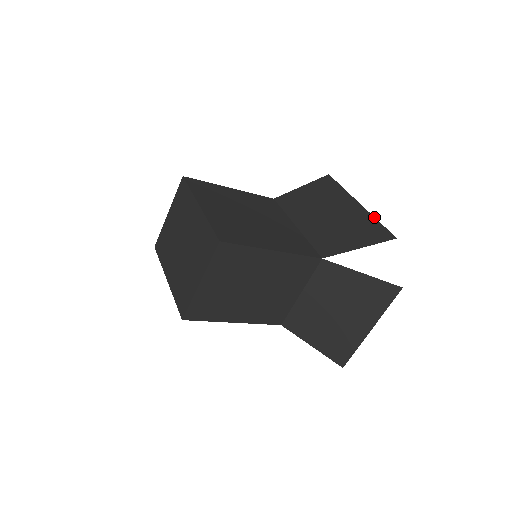
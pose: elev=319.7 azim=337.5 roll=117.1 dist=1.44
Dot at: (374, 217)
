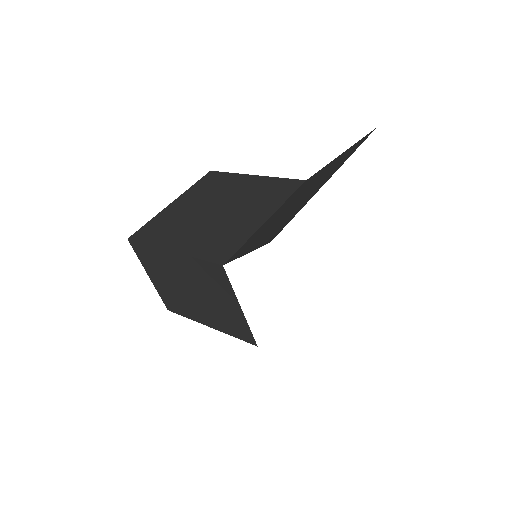
Dot at: (306, 202)
